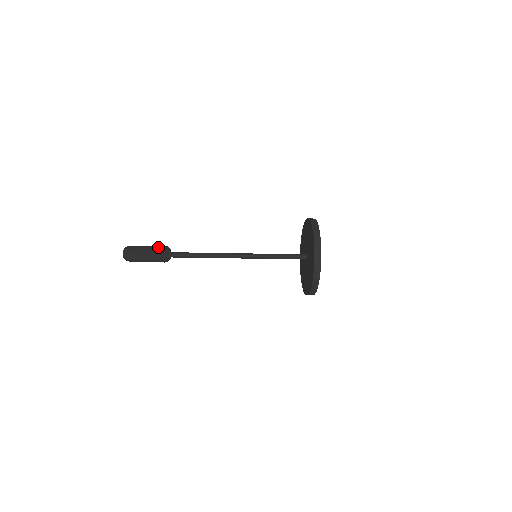
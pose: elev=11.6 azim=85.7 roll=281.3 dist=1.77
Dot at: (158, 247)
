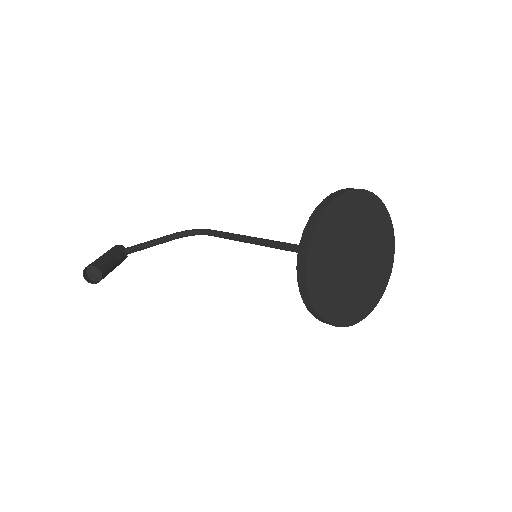
Dot at: (86, 267)
